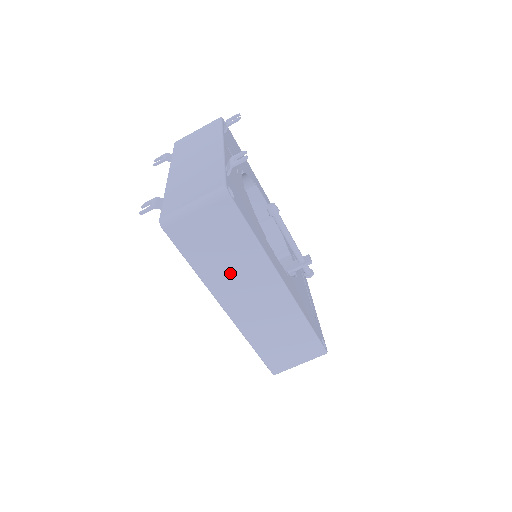
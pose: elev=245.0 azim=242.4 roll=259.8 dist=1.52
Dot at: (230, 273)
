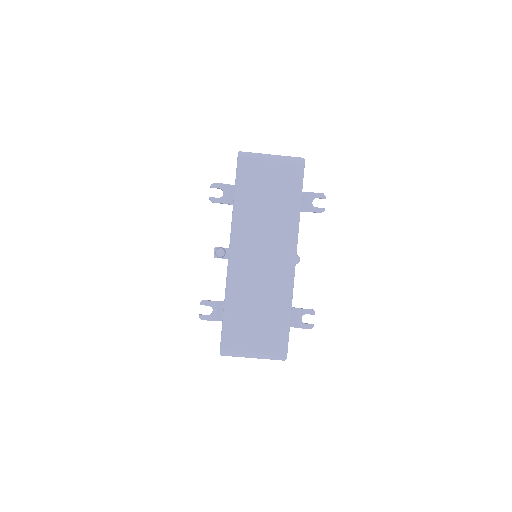
Dot at: occluded
